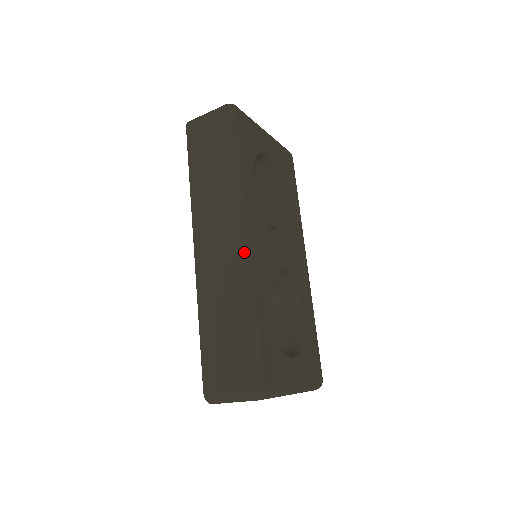
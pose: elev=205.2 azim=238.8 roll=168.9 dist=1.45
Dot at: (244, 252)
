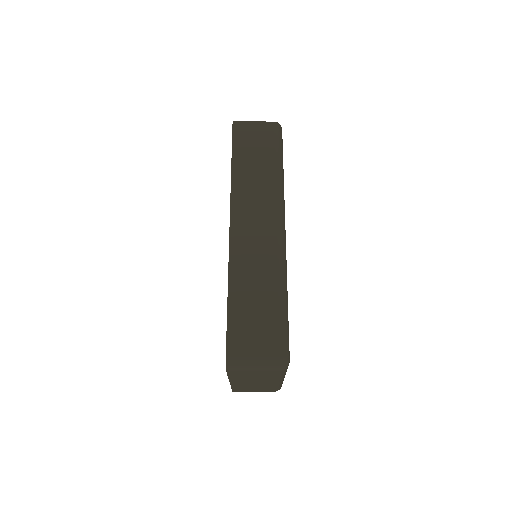
Dot at: (283, 240)
